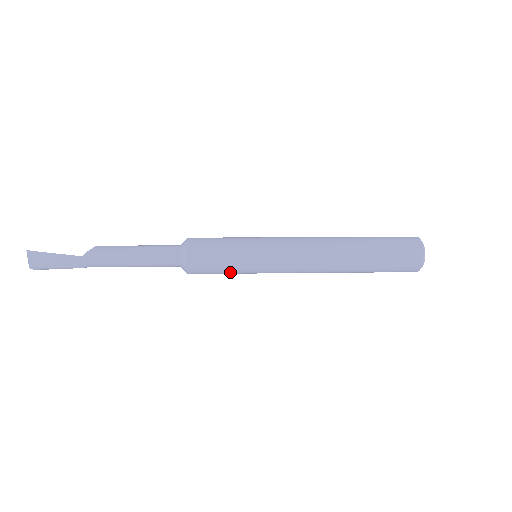
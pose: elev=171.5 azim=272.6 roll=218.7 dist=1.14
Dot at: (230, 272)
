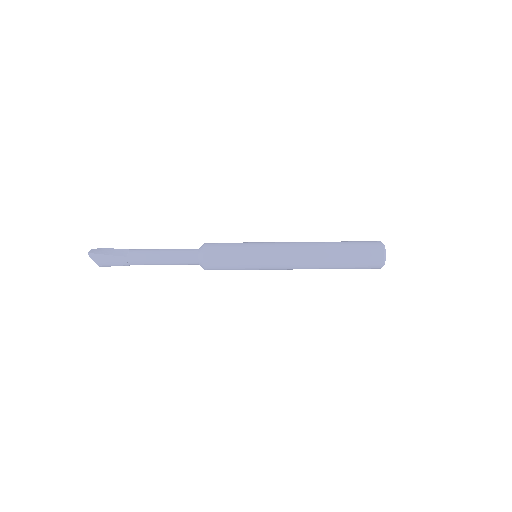
Dot at: (235, 253)
